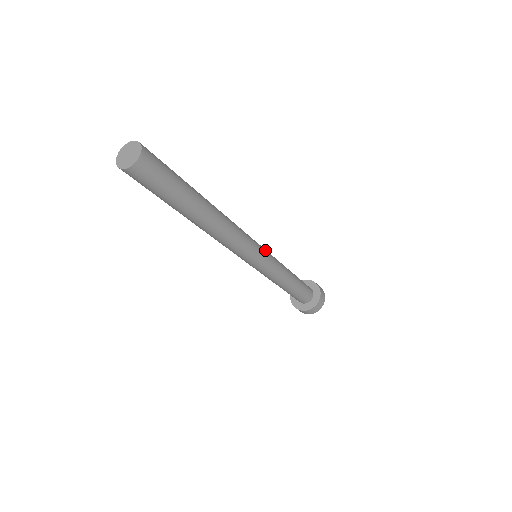
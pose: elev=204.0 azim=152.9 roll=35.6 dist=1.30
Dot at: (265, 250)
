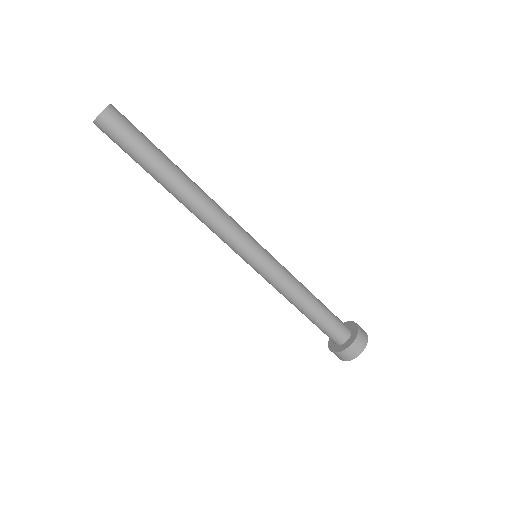
Dot at: occluded
